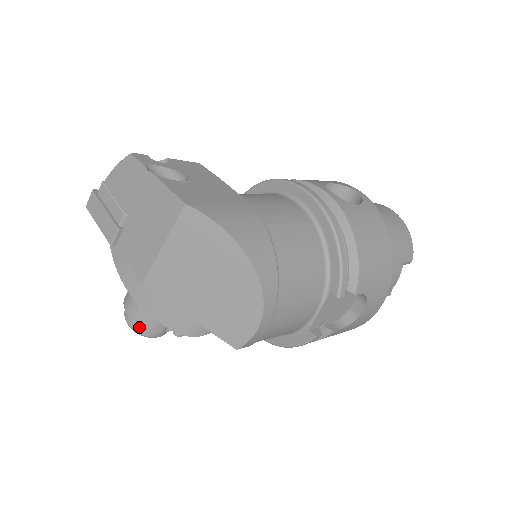
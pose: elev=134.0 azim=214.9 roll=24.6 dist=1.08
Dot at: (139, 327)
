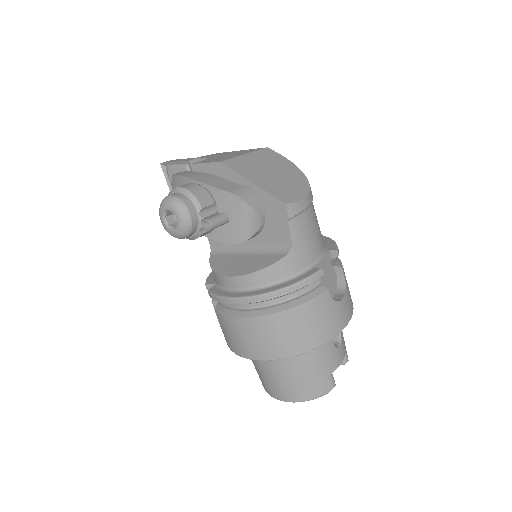
Dot at: (184, 197)
